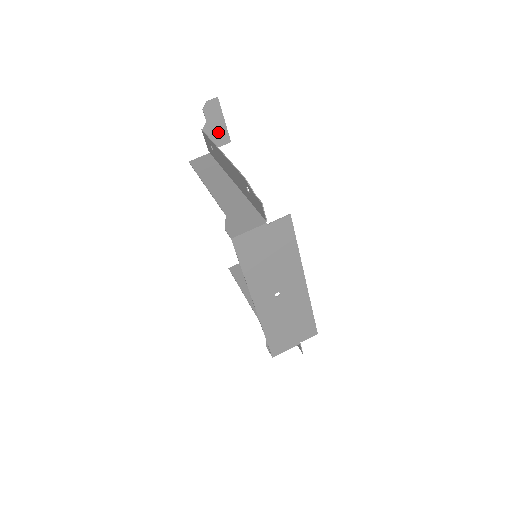
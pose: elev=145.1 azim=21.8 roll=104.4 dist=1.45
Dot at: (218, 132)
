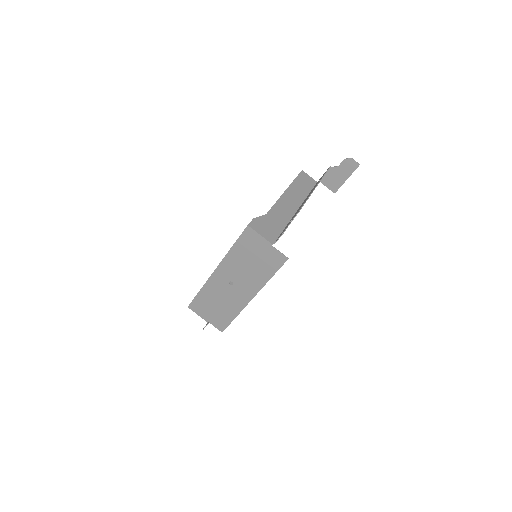
Dot at: (336, 179)
